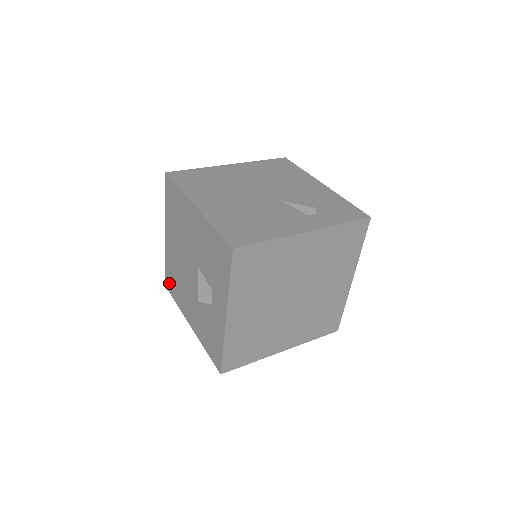
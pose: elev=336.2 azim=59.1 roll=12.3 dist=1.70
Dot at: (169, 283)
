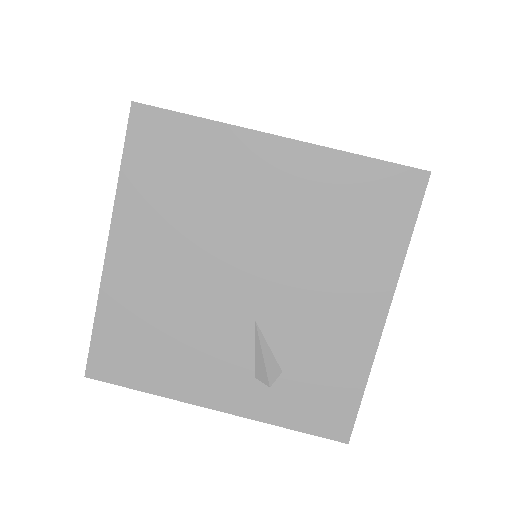
Dot at: occluded
